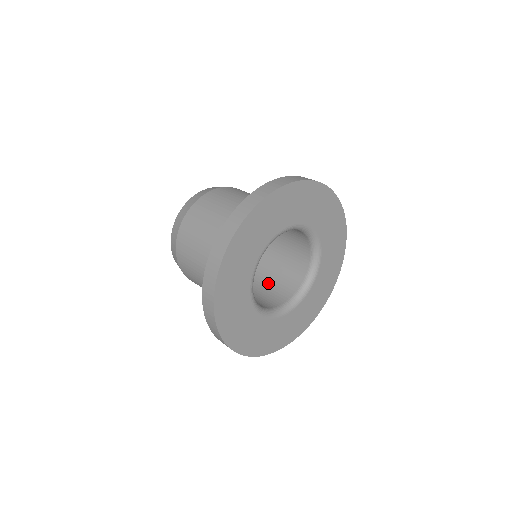
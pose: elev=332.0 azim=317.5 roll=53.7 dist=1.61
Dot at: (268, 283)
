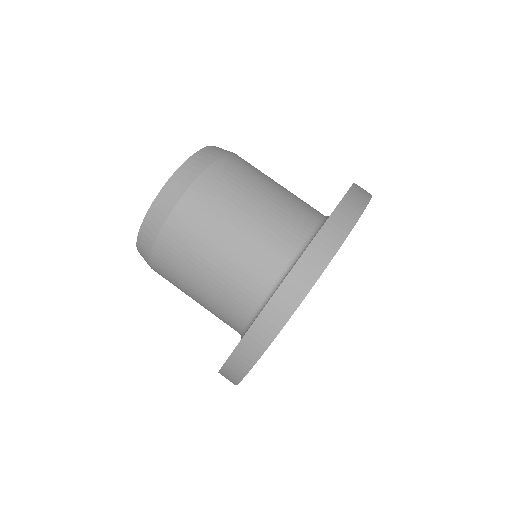
Dot at: occluded
